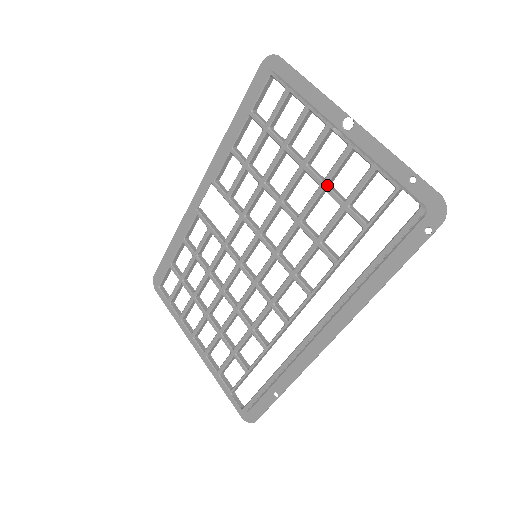
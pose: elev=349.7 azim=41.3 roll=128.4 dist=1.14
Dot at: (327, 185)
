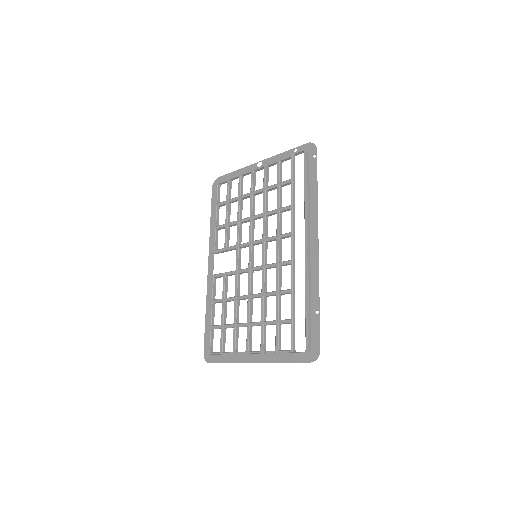
Dot at: (266, 187)
